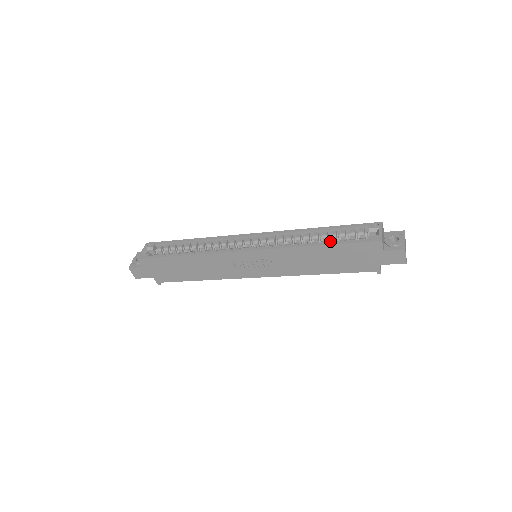
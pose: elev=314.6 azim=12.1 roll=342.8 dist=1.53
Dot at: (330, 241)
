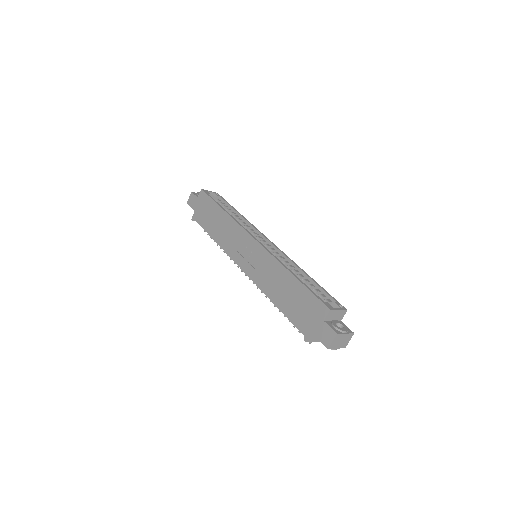
Dot at: occluded
